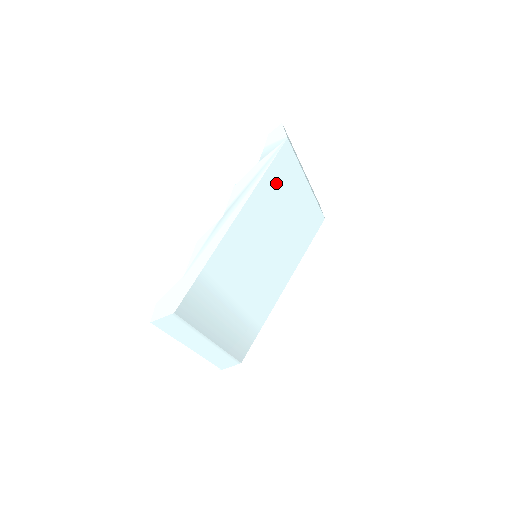
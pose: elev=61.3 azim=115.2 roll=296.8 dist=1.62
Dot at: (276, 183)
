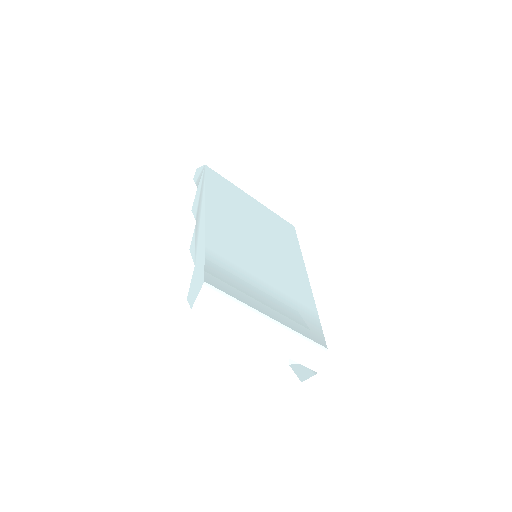
Dot at: (222, 193)
